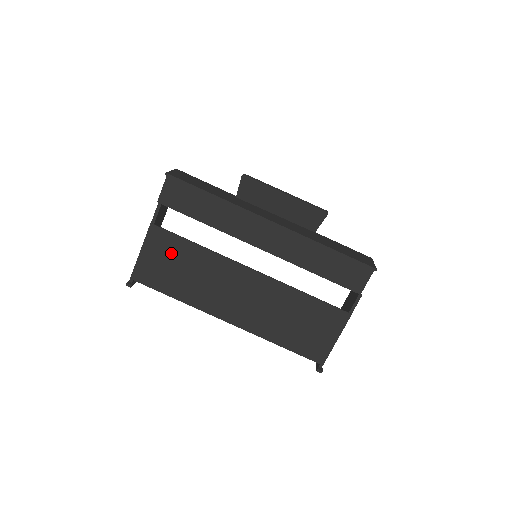
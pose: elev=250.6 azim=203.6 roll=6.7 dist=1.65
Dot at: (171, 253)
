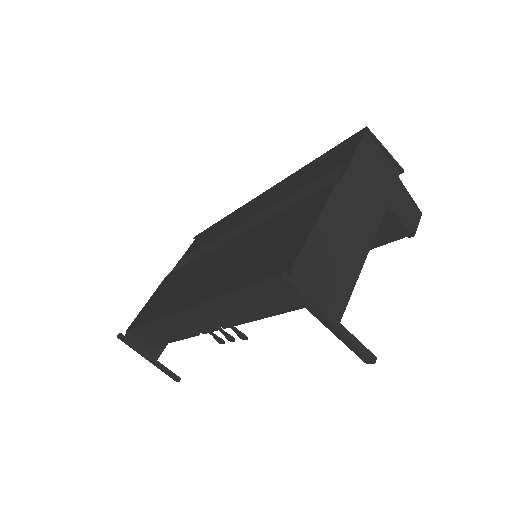
Dot at: (169, 285)
